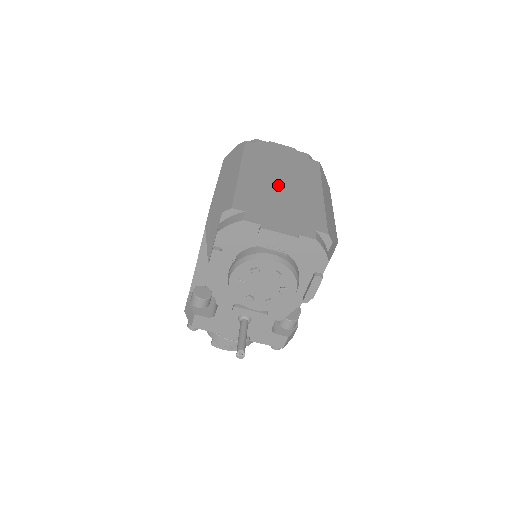
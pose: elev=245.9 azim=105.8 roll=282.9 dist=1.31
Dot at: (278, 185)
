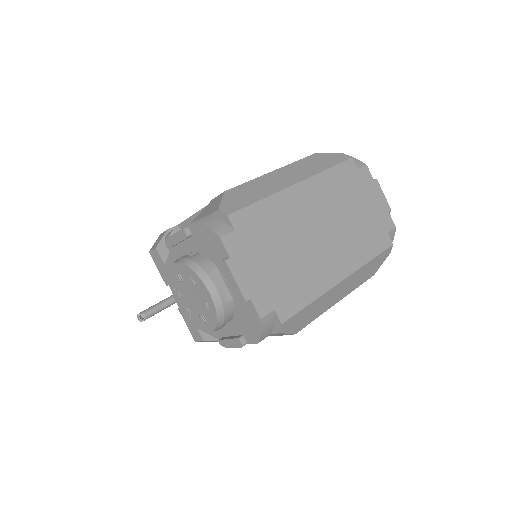
Dot at: (311, 232)
